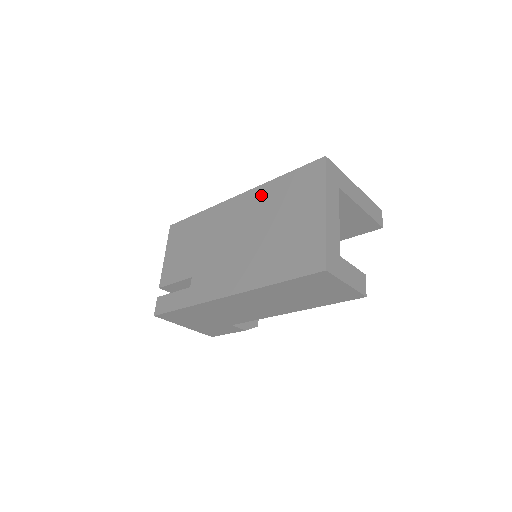
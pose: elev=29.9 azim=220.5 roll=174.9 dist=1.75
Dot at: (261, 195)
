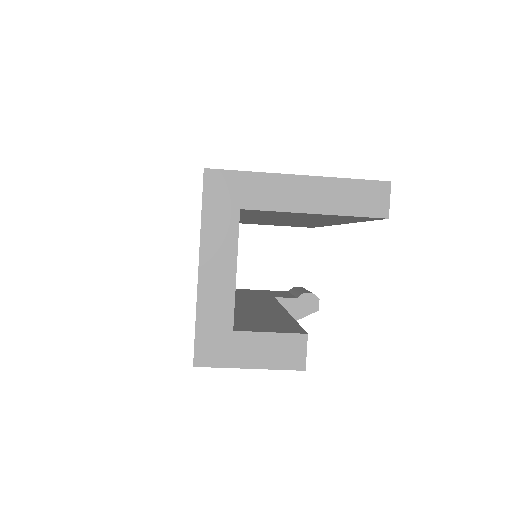
Dot at: occluded
